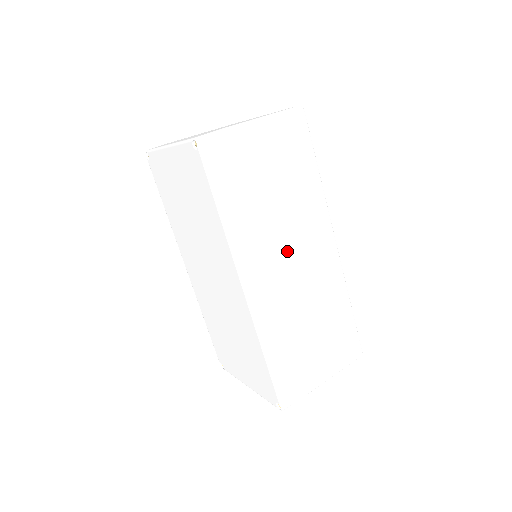
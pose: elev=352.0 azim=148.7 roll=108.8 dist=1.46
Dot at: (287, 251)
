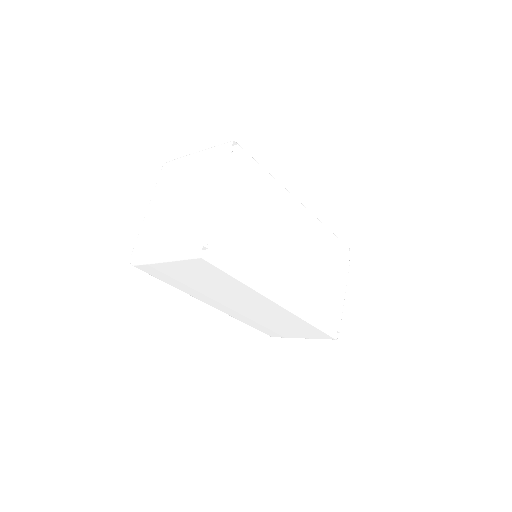
Dot at: (234, 302)
